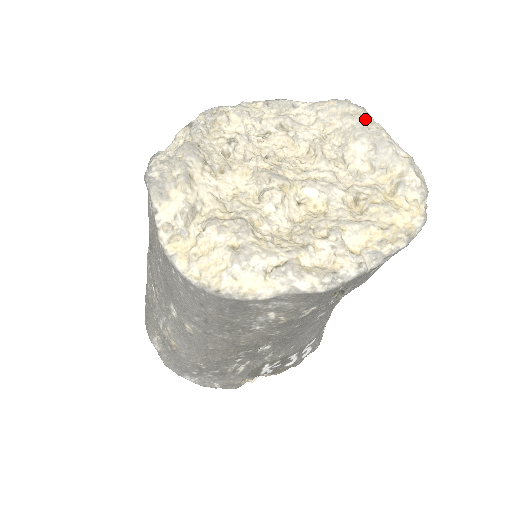
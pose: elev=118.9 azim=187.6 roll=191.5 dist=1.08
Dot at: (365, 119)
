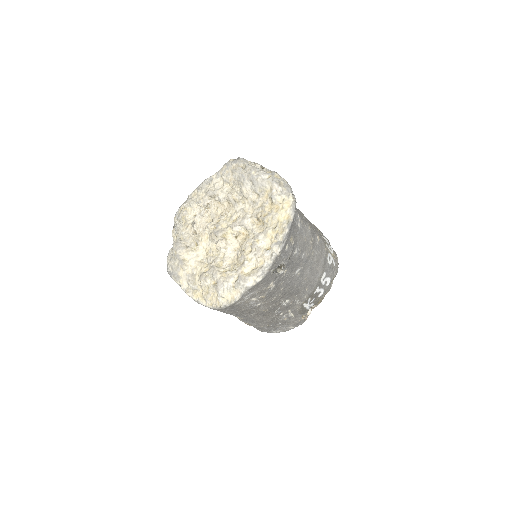
Dot at: (243, 166)
